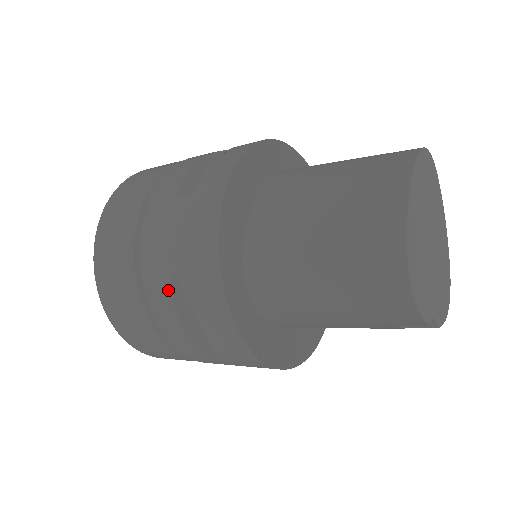
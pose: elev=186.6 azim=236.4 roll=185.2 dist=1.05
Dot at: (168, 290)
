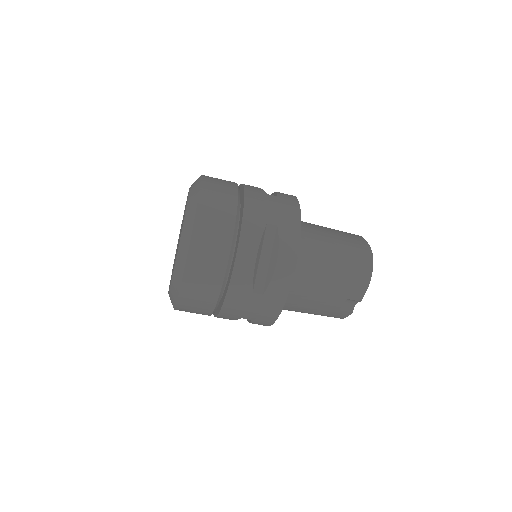
Dot at: (261, 231)
